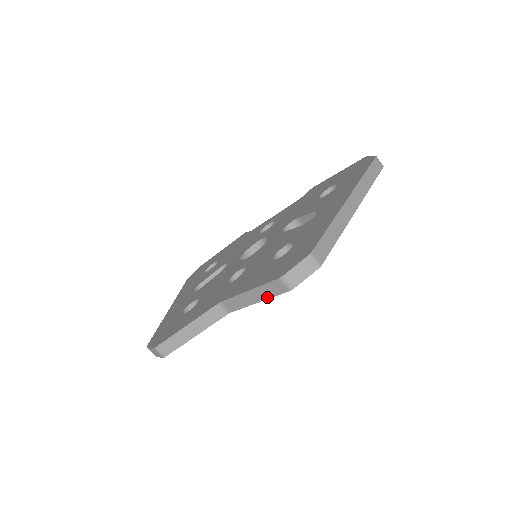
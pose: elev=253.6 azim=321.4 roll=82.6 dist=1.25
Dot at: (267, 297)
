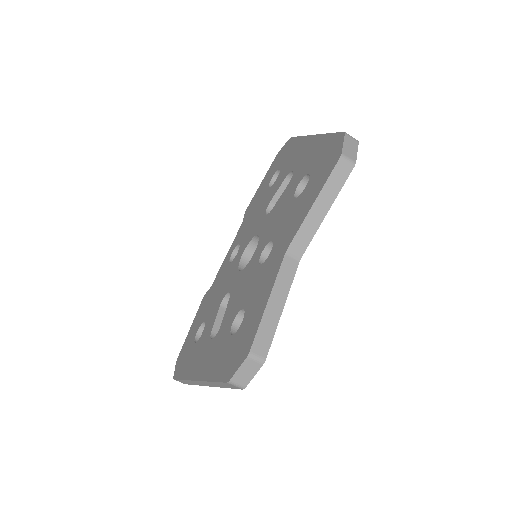
Dot at: (335, 195)
